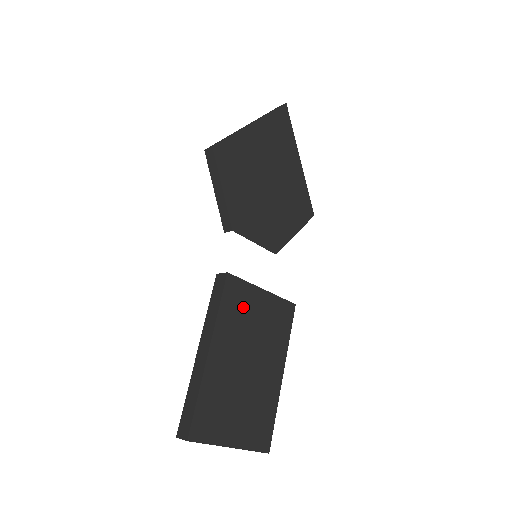
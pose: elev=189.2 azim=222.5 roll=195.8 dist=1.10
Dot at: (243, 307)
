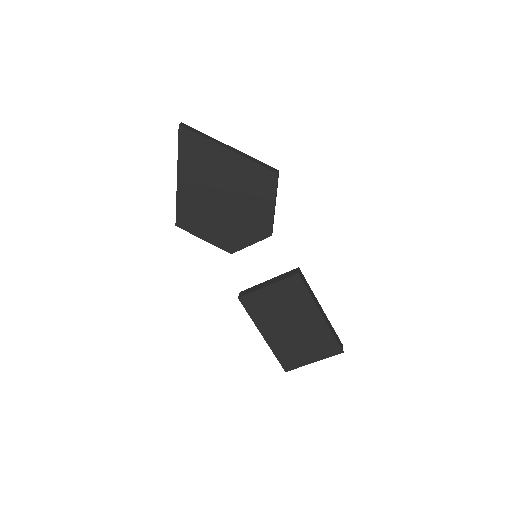
Dot at: (263, 305)
